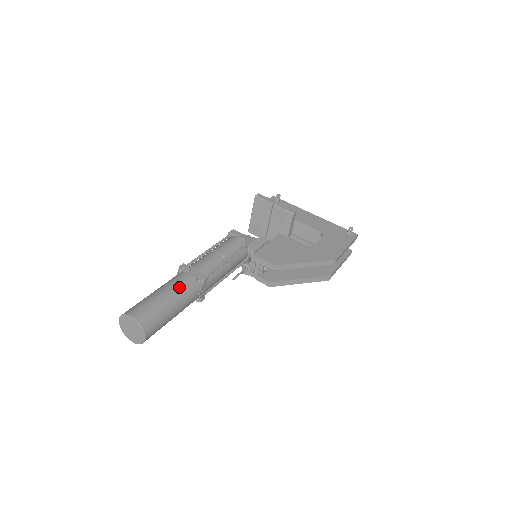
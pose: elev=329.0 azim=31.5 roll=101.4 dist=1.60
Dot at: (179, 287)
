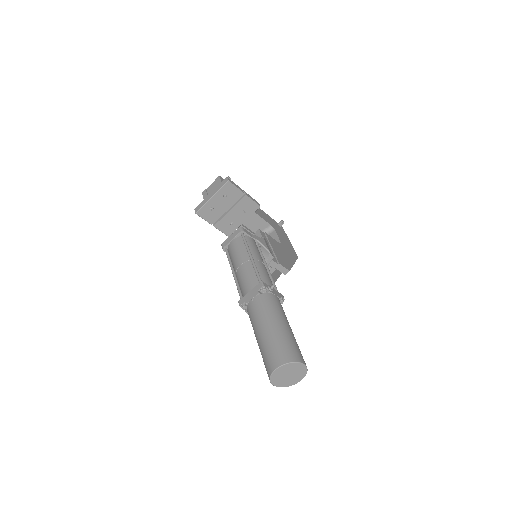
Dot at: occluded
